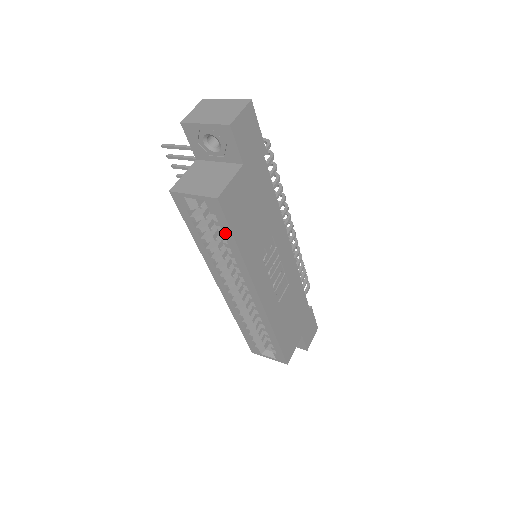
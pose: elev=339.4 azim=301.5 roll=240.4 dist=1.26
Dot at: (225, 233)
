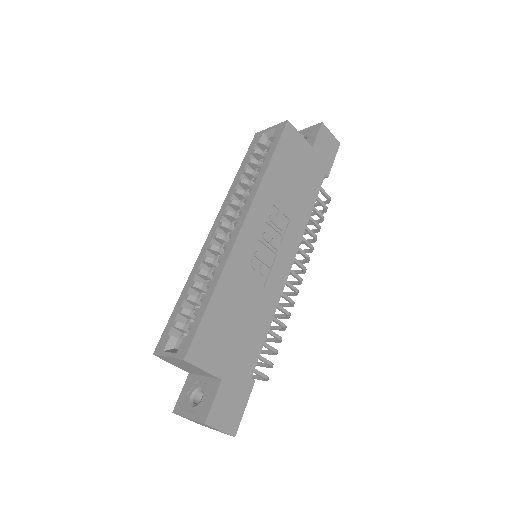
Dot at: (270, 151)
